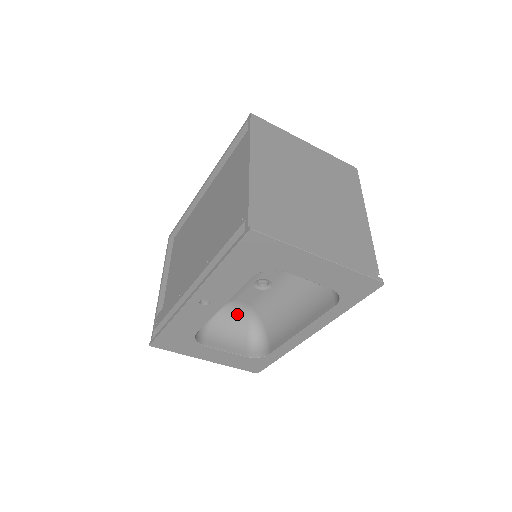
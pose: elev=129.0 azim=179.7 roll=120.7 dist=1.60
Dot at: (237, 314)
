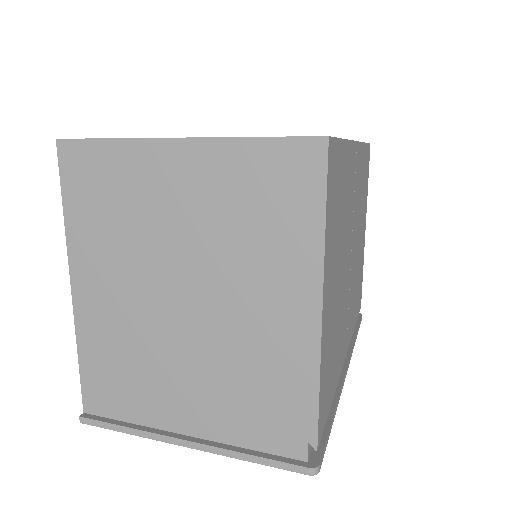
Dot at: occluded
